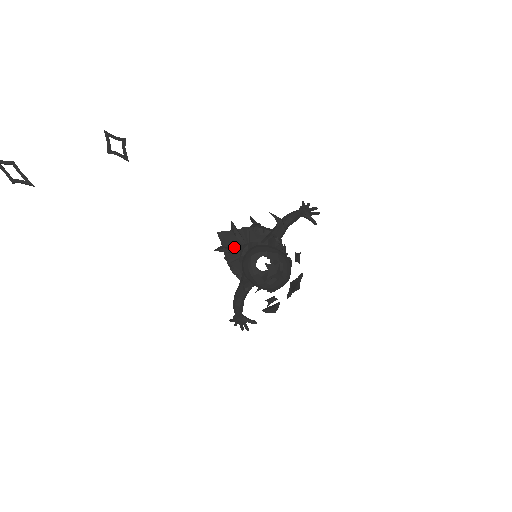
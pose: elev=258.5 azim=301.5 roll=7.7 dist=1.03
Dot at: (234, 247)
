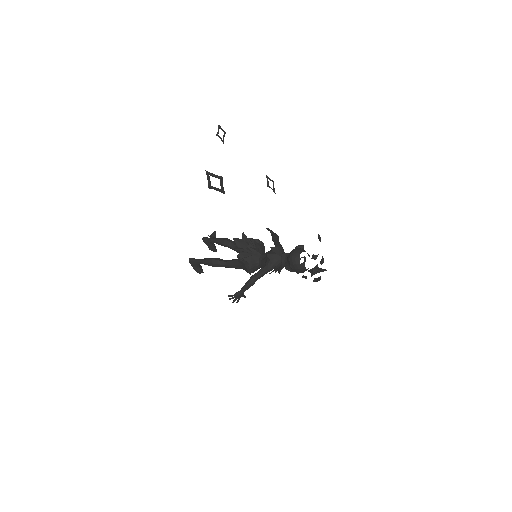
Dot at: (248, 249)
